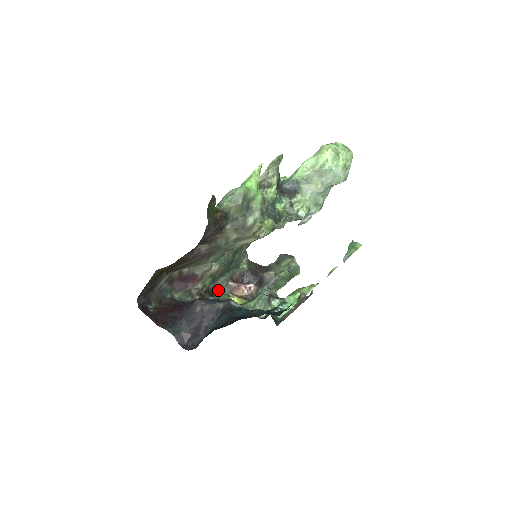
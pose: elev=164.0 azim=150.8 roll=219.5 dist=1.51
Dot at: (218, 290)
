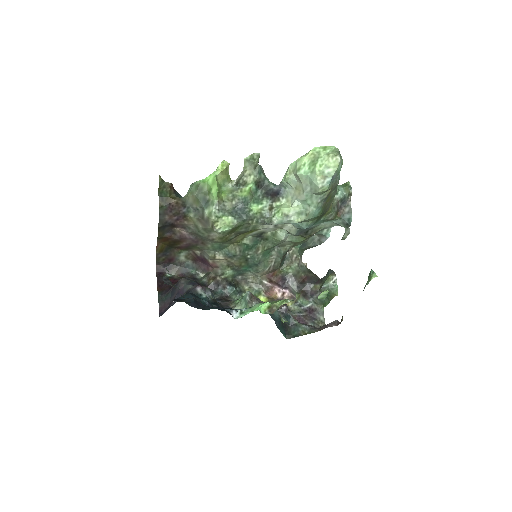
Dot at: (251, 284)
